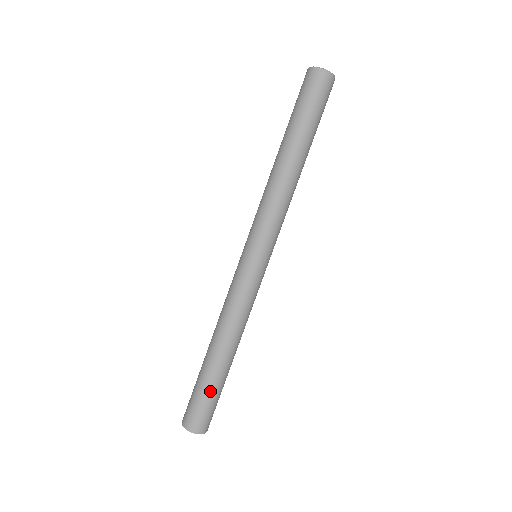
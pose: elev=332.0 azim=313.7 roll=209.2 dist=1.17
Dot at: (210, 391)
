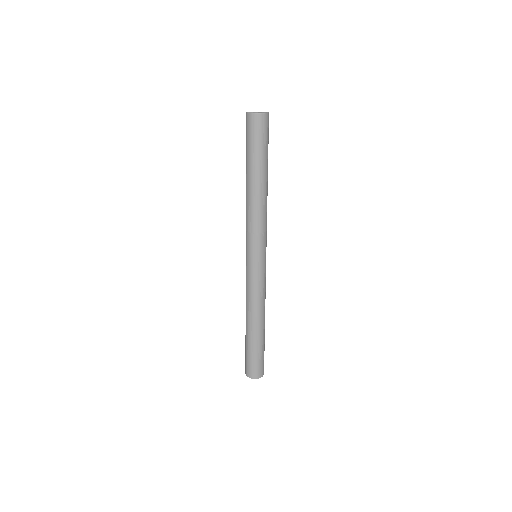
Dot at: (263, 349)
